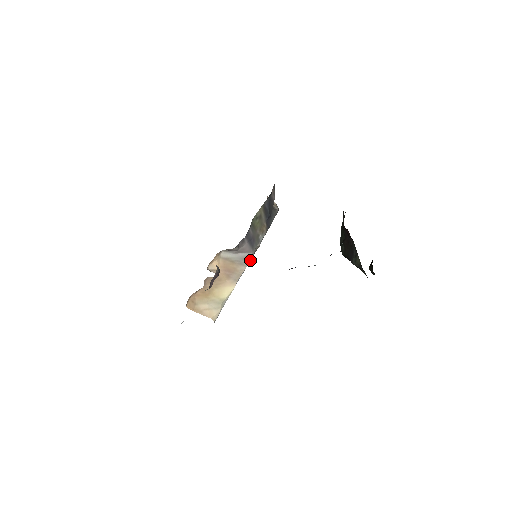
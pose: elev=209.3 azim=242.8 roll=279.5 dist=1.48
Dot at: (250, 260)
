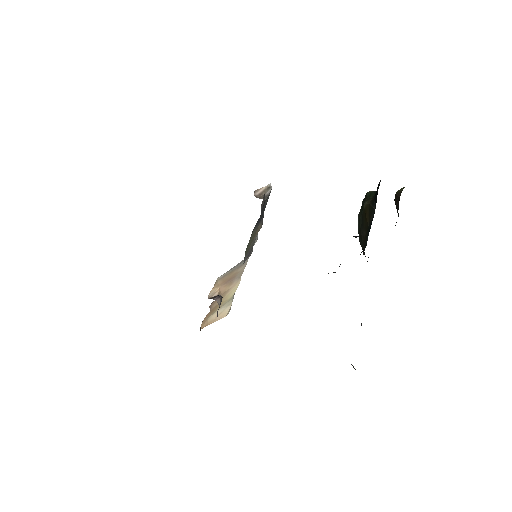
Dot at: occluded
